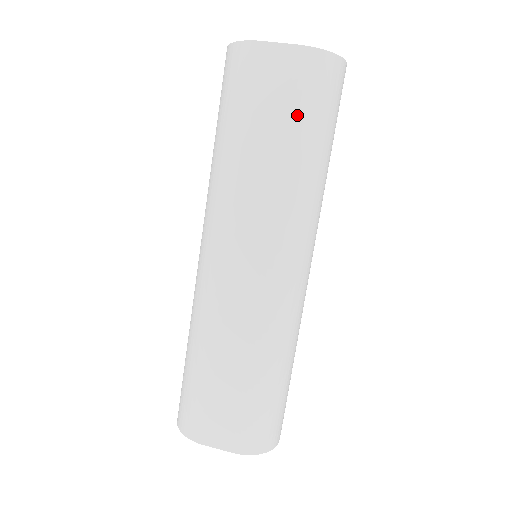
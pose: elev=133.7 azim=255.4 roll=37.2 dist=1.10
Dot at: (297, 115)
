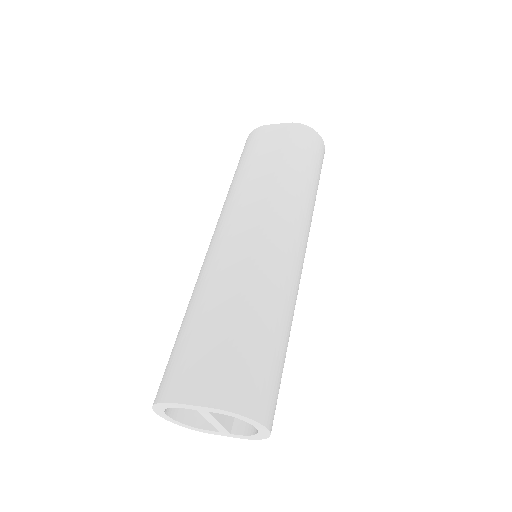
Dot at: (288, 151)
